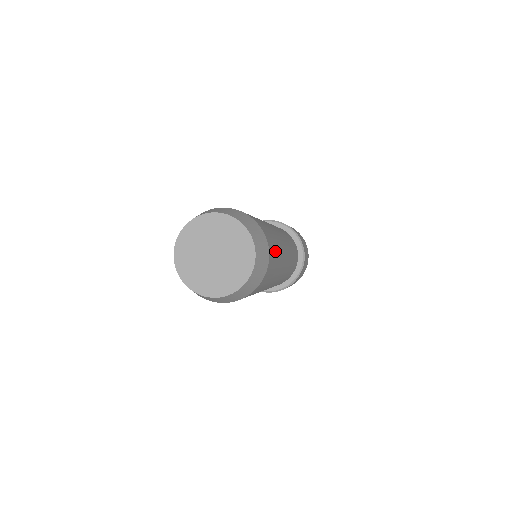
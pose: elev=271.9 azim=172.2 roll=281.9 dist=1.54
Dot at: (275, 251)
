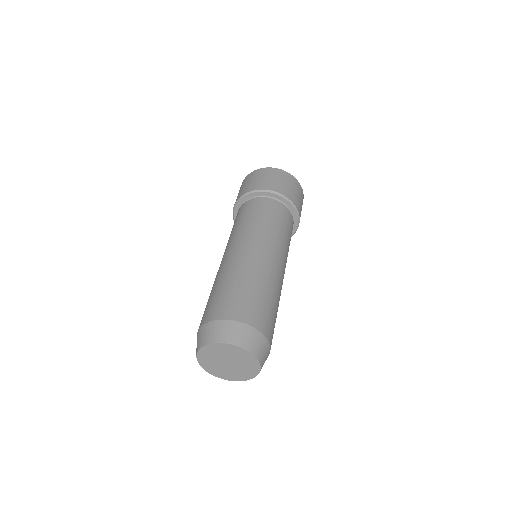
Dot at: (258, 303)
